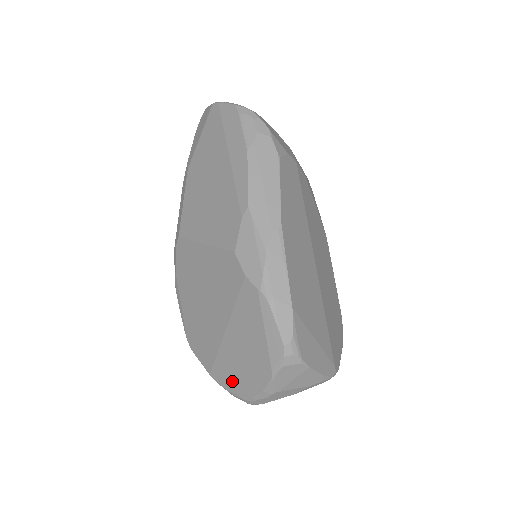
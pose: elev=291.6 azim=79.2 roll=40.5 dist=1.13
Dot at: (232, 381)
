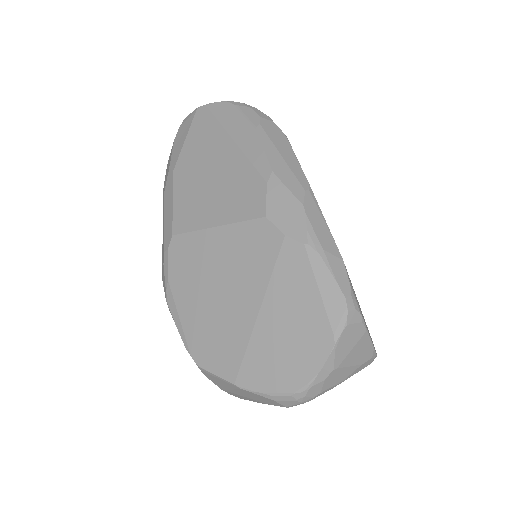
Dot at: (273, 376)
